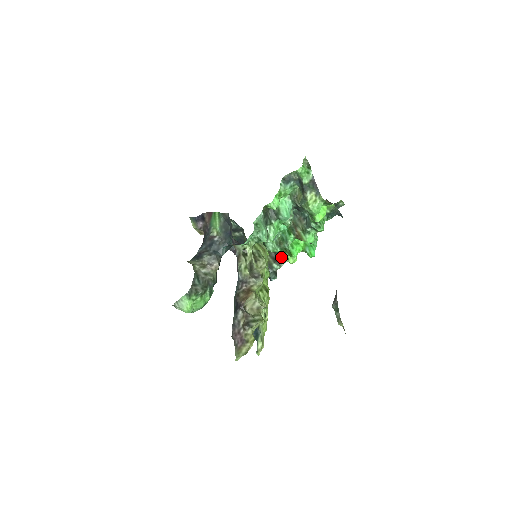
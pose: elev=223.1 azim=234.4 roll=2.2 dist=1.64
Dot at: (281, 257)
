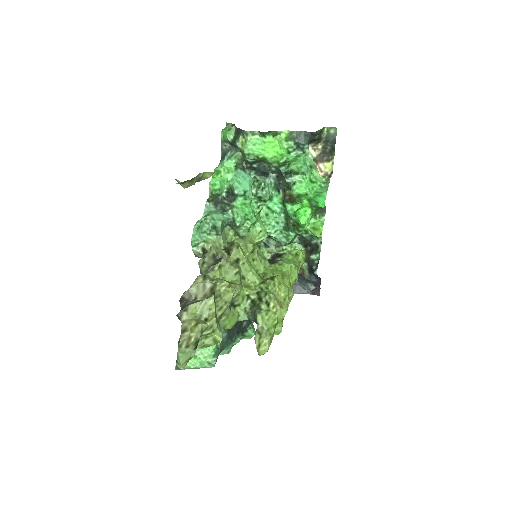
Dot at: (314, 242)
